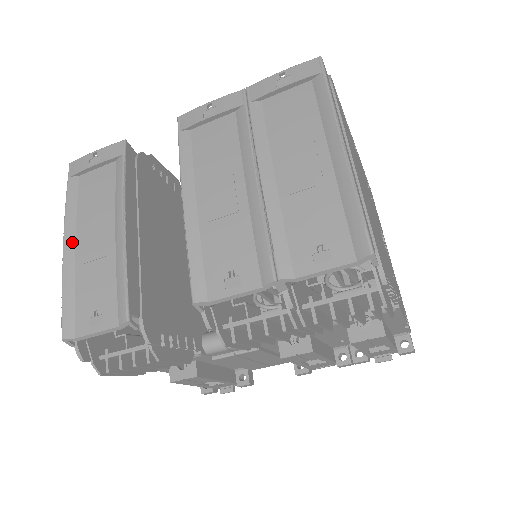
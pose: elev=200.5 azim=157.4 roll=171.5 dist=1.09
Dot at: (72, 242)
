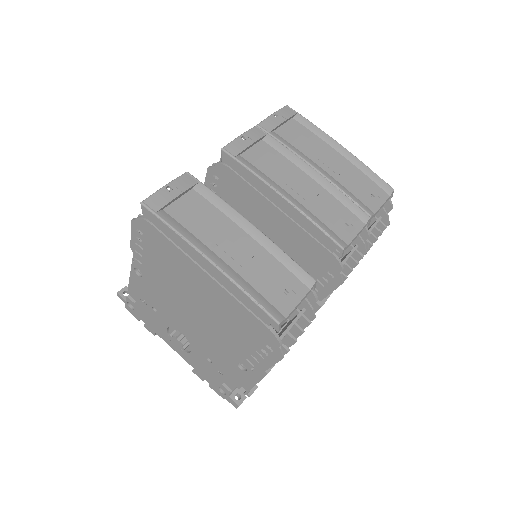
Dot at: (216, 257)
